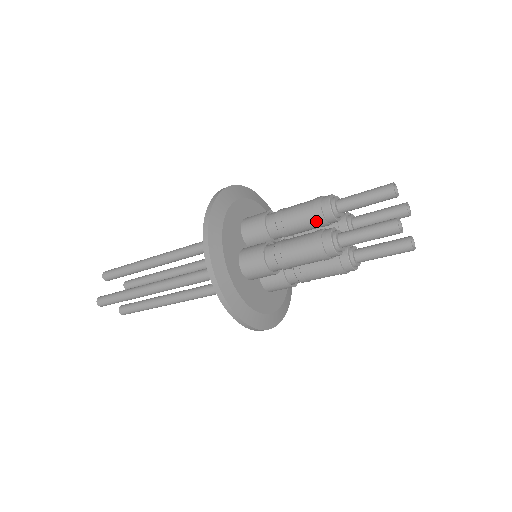
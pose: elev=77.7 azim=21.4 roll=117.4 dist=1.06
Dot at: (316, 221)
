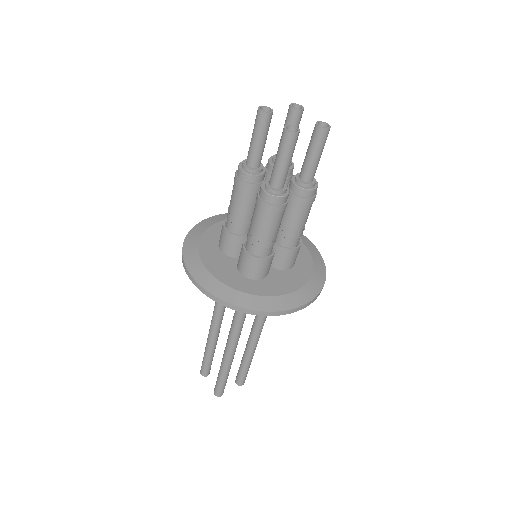
Dot at: (251, 192)
